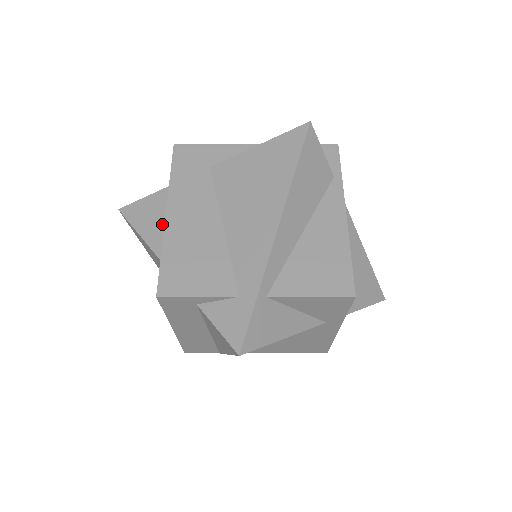
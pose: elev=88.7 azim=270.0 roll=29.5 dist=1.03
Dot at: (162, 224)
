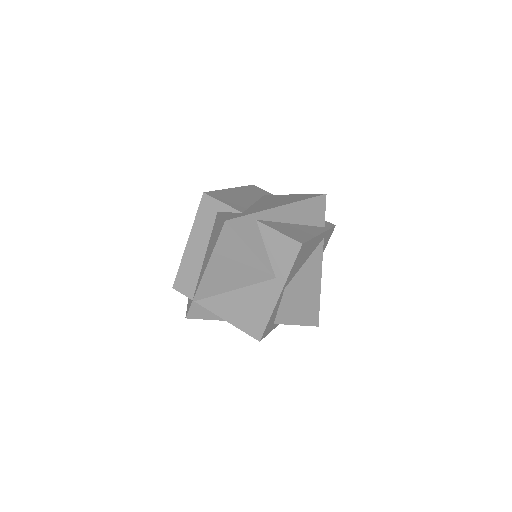
Dot at: occluded
